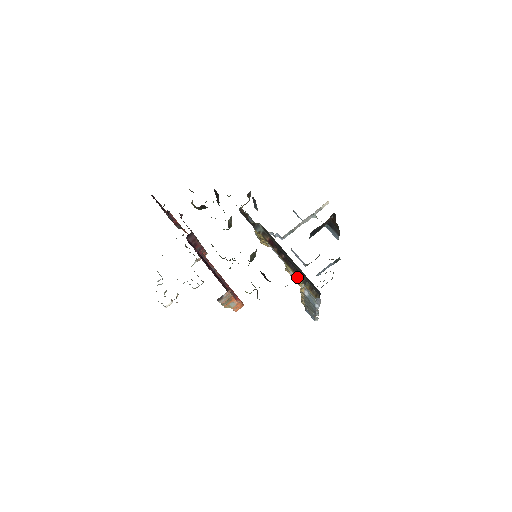
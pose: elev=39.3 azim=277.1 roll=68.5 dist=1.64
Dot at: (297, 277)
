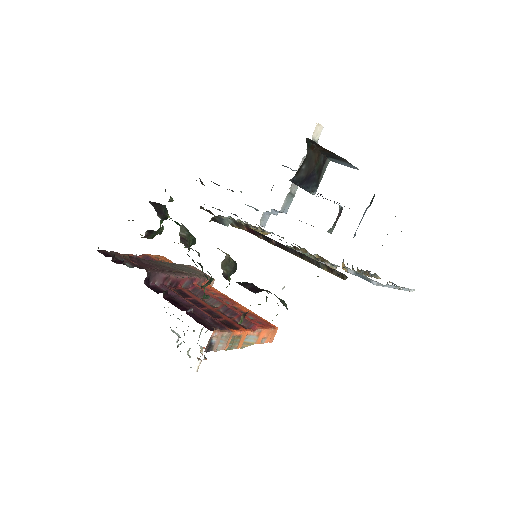
Dot at: occluded
